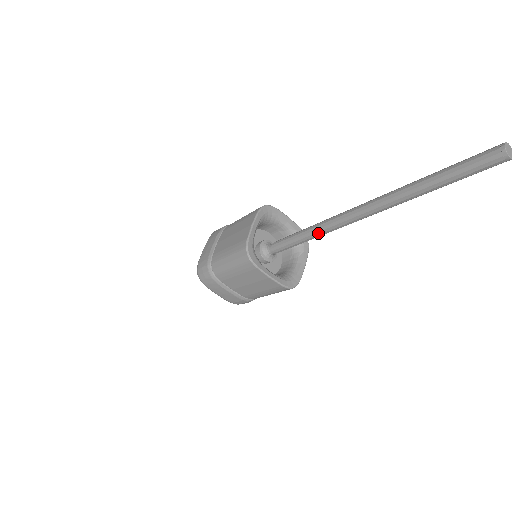
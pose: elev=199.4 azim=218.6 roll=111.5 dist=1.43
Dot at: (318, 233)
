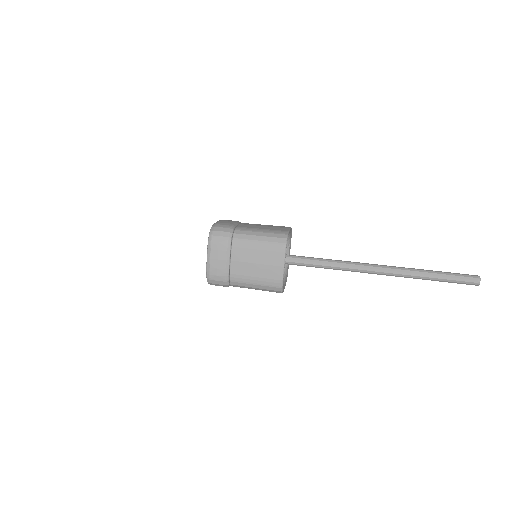
Dot at: (333, 269)
